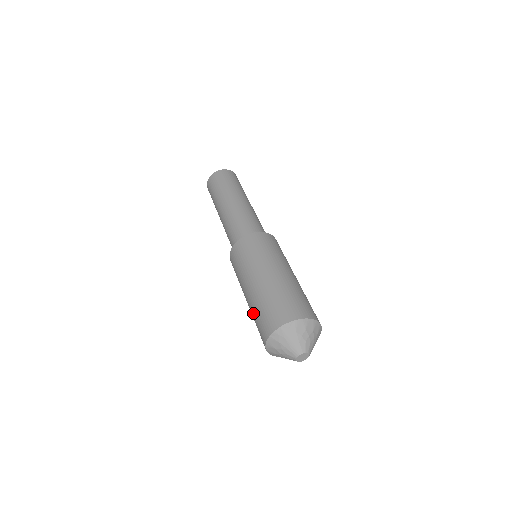
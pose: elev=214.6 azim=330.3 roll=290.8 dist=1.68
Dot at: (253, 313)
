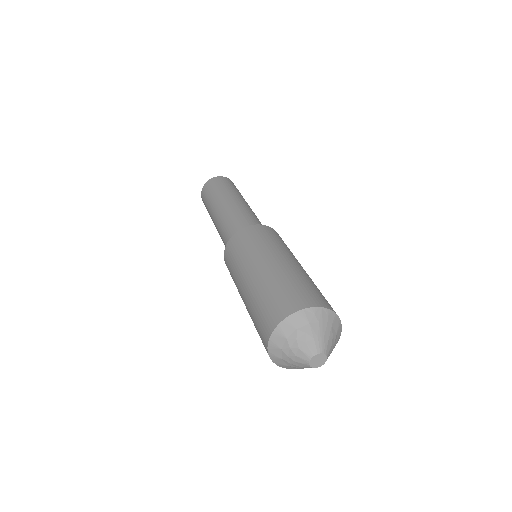
Dot at: (270, 284)
